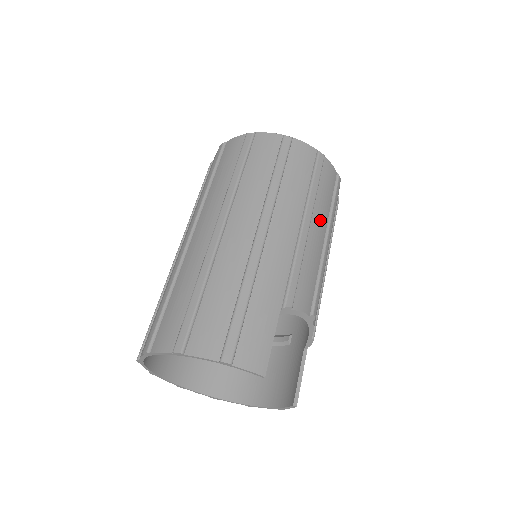
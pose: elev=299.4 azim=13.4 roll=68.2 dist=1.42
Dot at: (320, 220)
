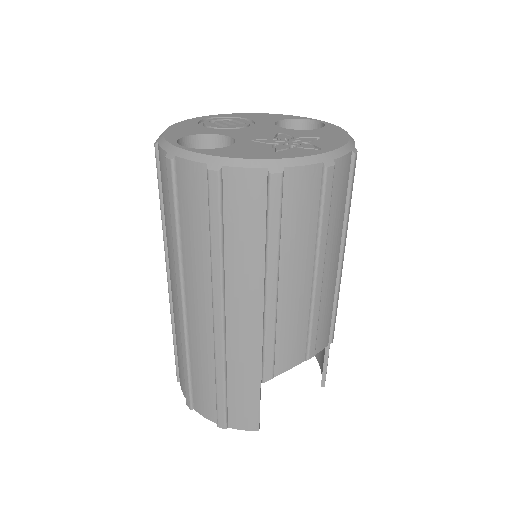
Dot at: (297, 265)
